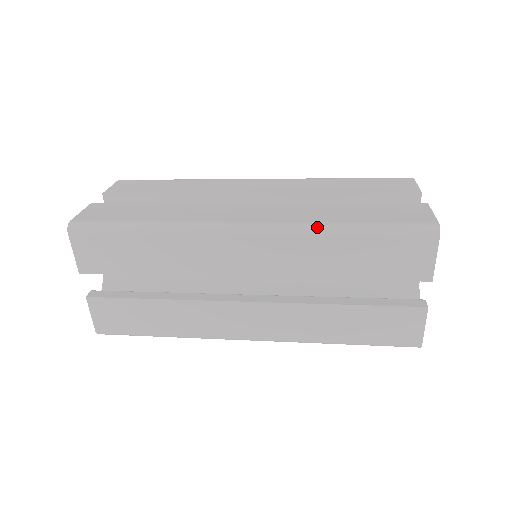
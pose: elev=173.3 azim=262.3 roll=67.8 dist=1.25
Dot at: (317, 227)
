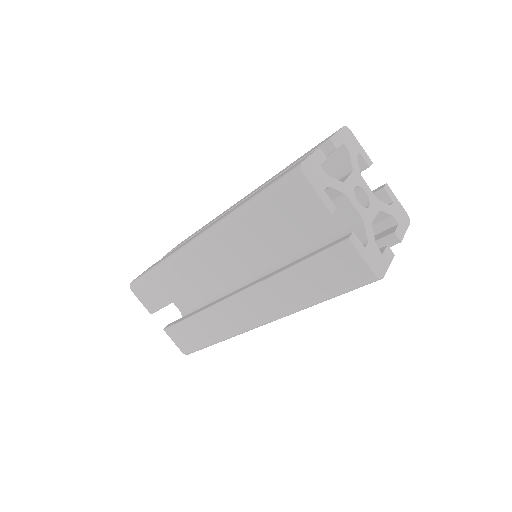
Dot at: (231, 215)
